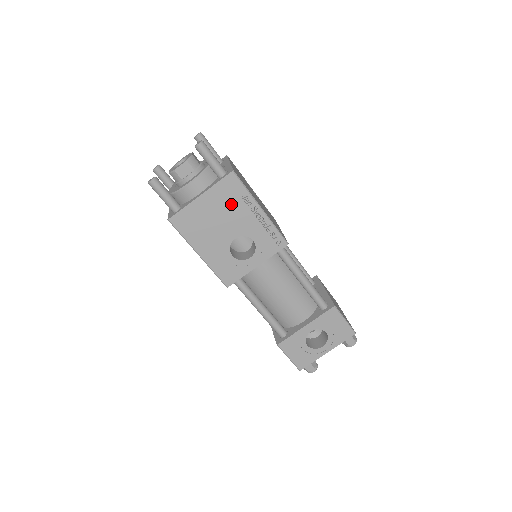
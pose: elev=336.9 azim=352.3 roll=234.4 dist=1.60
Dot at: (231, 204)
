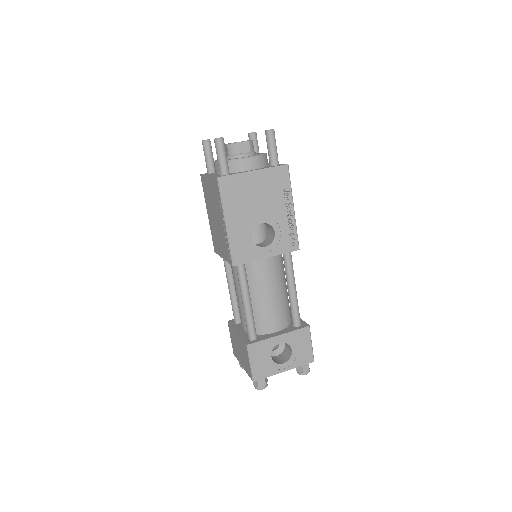
Dot at: (273, 191)
